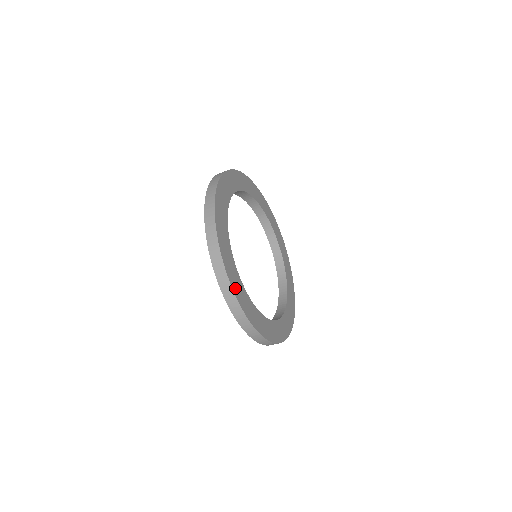
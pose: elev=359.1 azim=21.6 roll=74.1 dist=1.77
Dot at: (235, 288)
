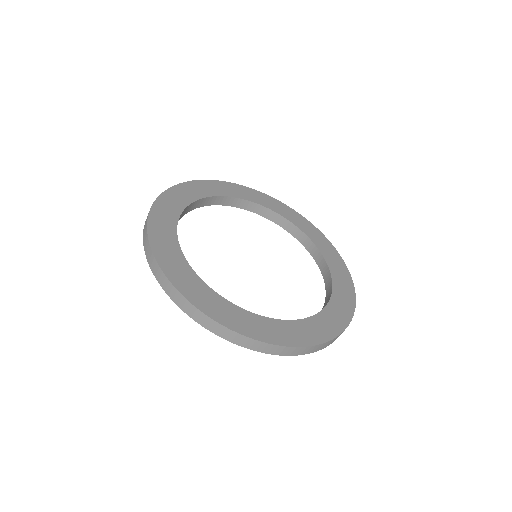
Dot at: (165, 264)
